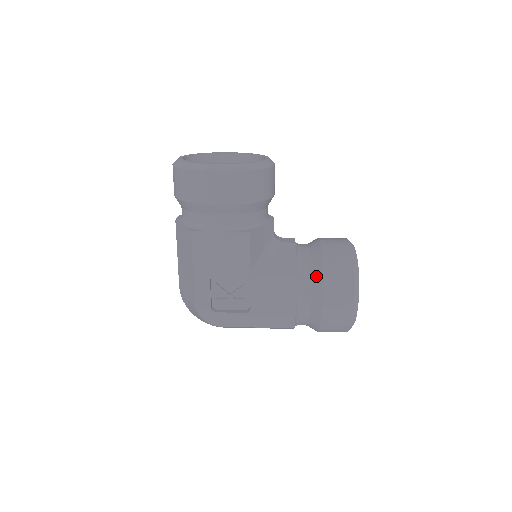
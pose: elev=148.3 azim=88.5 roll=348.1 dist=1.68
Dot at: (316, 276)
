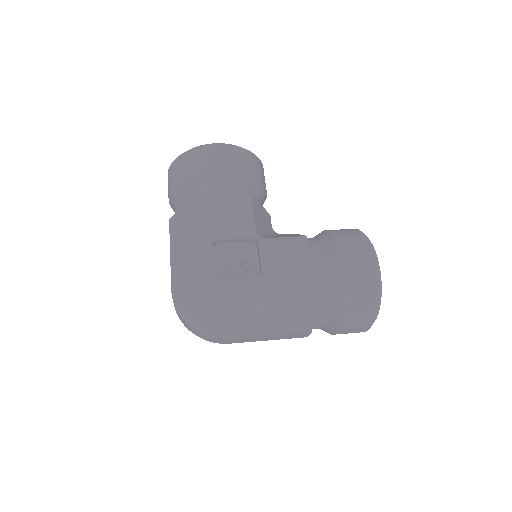
Dot at: (326, 241)
